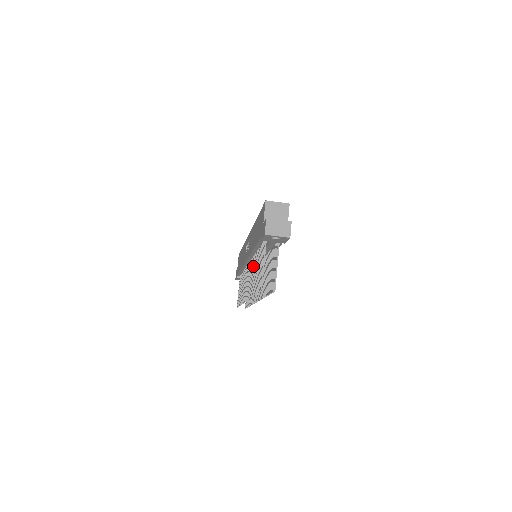
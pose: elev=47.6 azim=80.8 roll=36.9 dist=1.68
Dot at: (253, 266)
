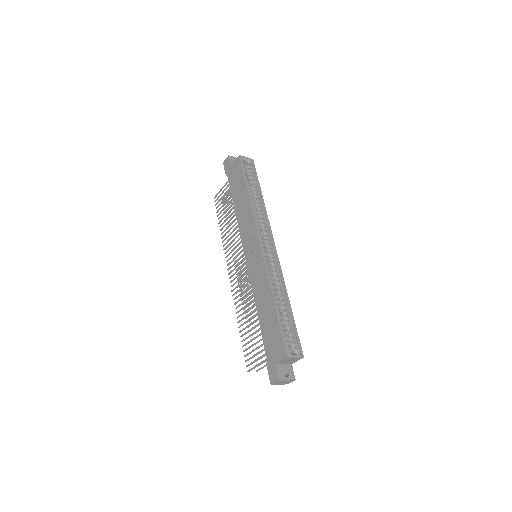
Dot at: (249, 298)
